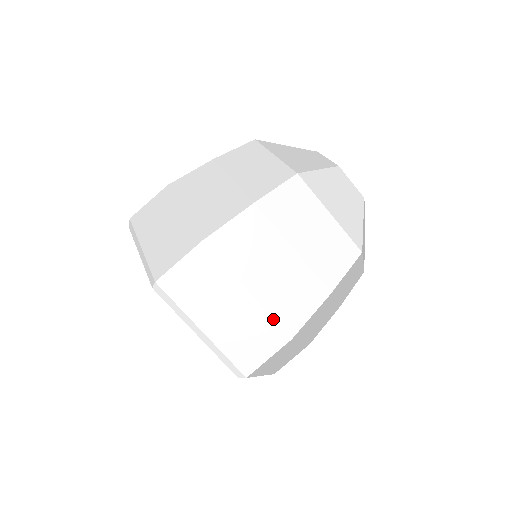
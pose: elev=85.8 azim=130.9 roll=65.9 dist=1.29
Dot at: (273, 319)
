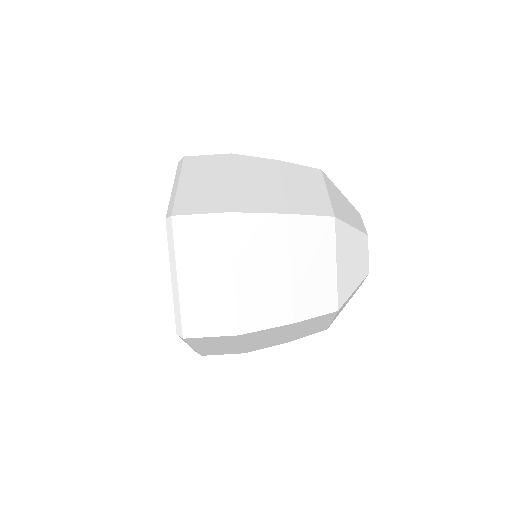
Dot at: (244, 350)
